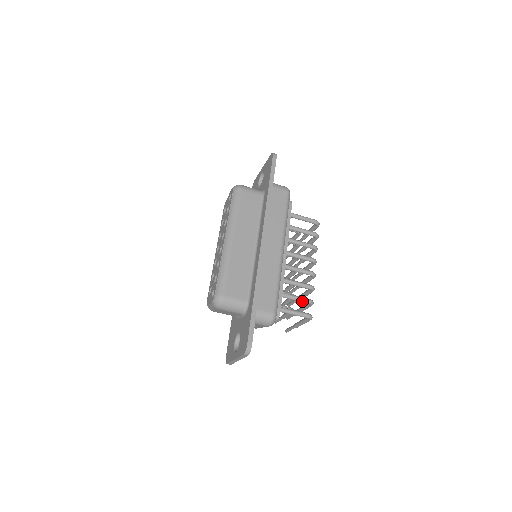
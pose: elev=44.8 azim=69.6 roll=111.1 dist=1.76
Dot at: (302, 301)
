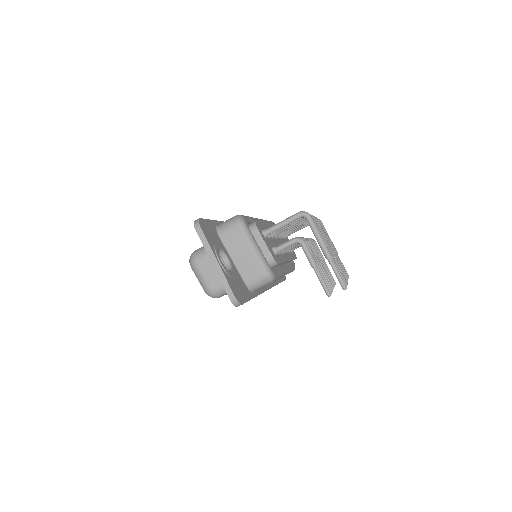
Dot at: occluded
